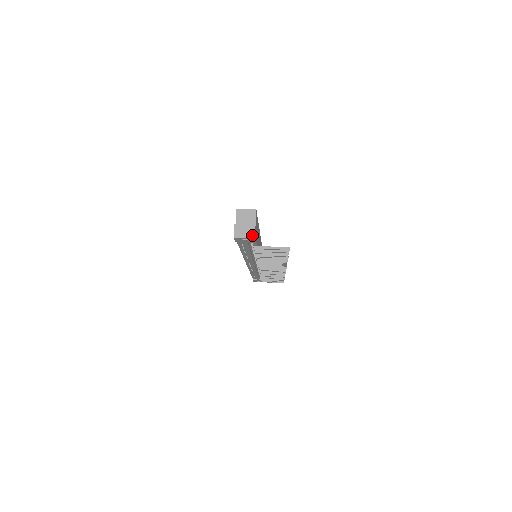
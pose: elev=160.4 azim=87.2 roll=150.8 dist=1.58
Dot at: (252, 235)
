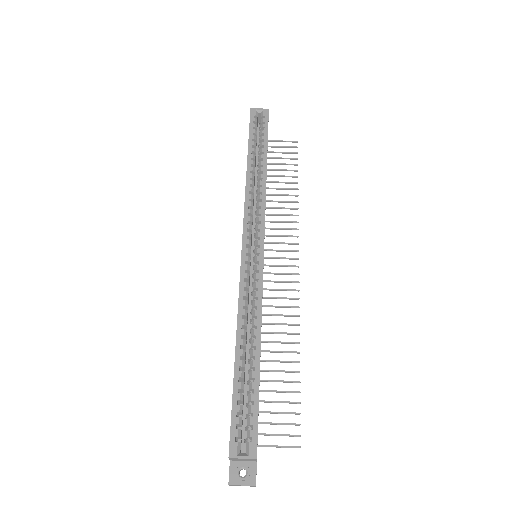
Dot at: occluded
